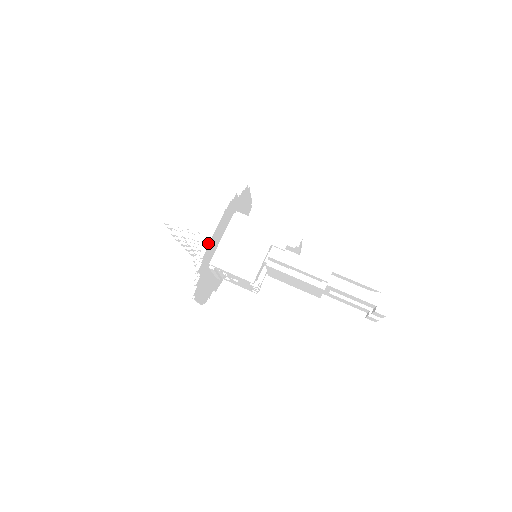
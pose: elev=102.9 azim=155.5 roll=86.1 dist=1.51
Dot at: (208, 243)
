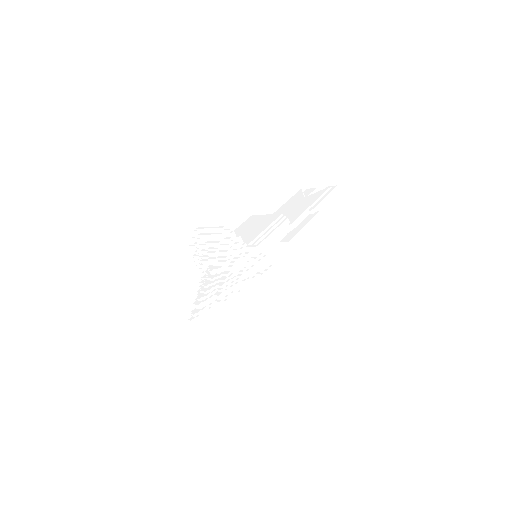
Dot at: (287, 295)
